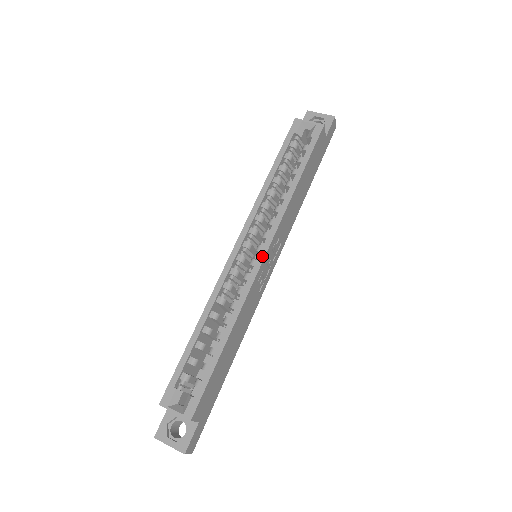
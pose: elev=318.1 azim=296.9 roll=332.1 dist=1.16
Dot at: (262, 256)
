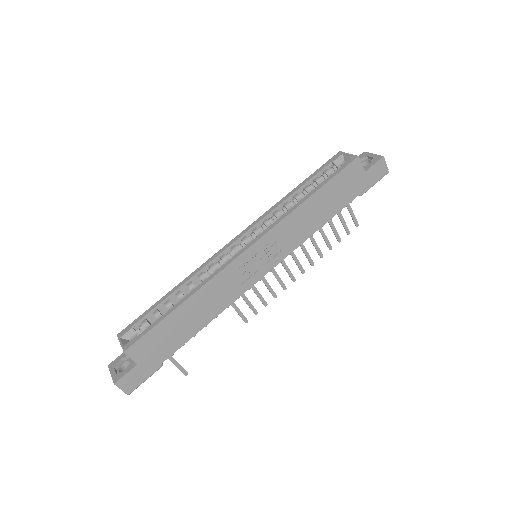
Dot at: (246, 247)
